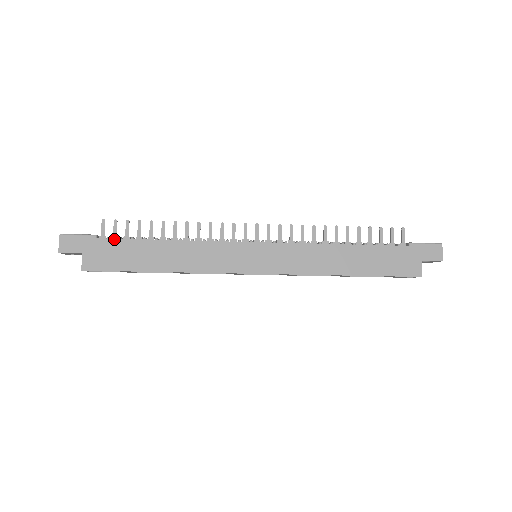
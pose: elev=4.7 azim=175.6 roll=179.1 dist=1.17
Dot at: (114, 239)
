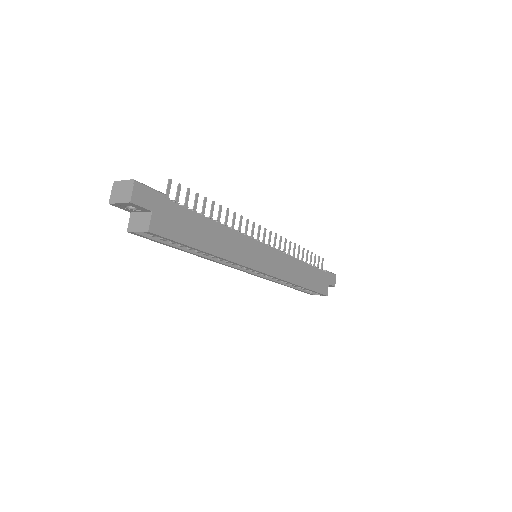
Dot at: (181, 206)
